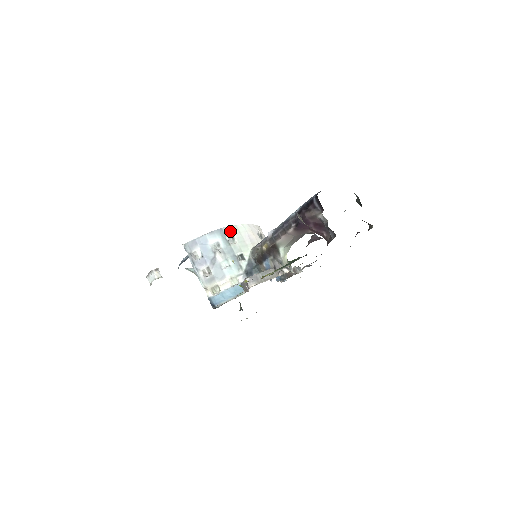
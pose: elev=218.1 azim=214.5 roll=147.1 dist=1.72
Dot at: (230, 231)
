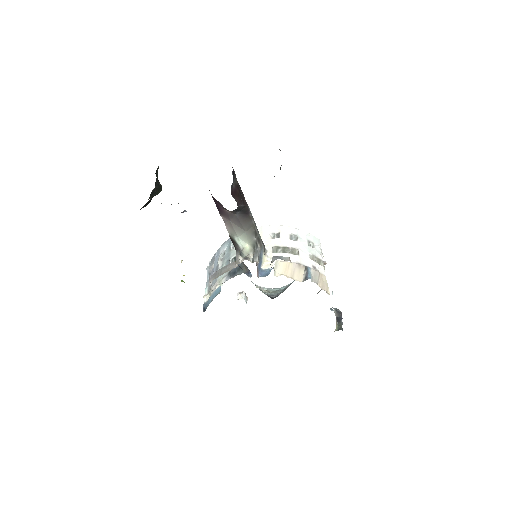
Dot at: occluded
